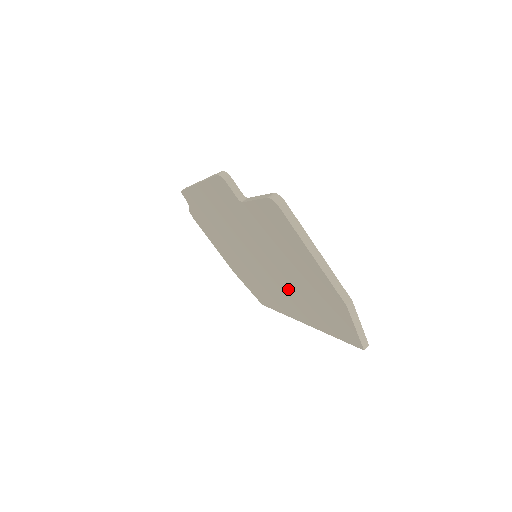
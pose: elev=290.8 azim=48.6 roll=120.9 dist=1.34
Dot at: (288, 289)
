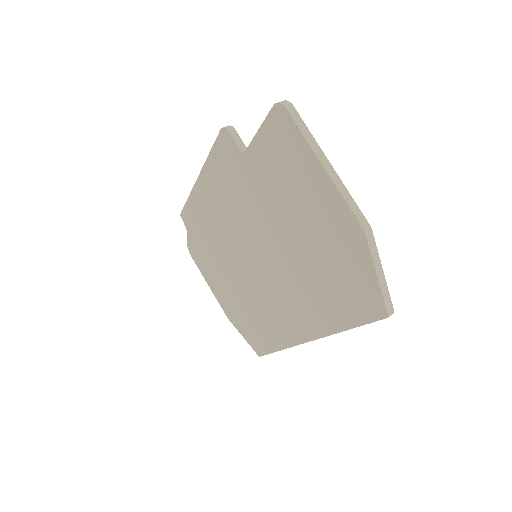
Dot at: (292, 280)
